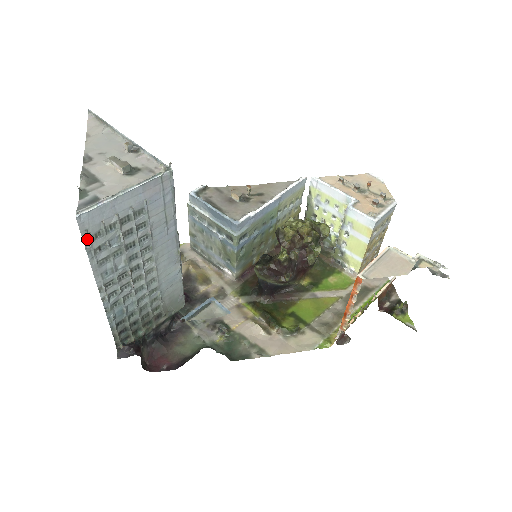
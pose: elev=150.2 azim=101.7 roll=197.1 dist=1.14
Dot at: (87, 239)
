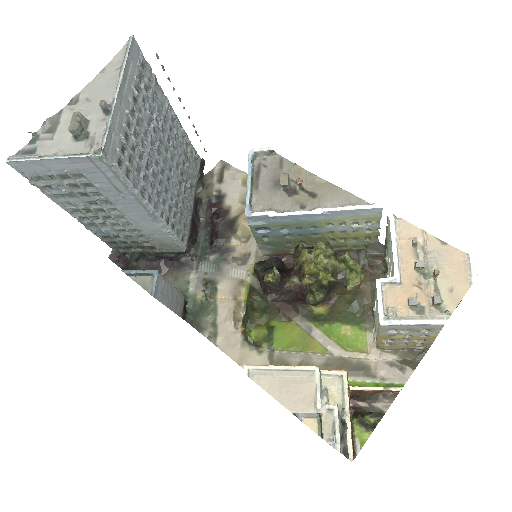
Dot at: (29, 178)
